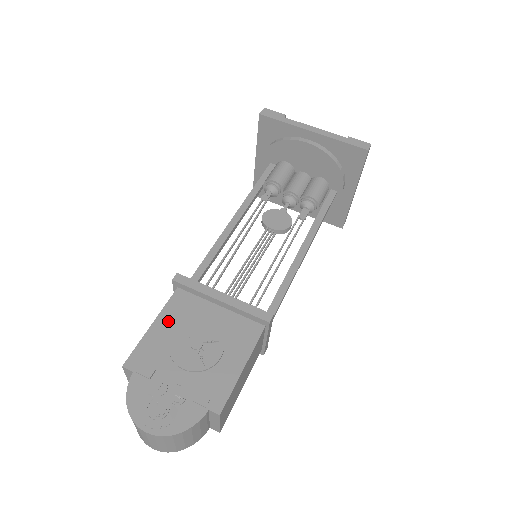
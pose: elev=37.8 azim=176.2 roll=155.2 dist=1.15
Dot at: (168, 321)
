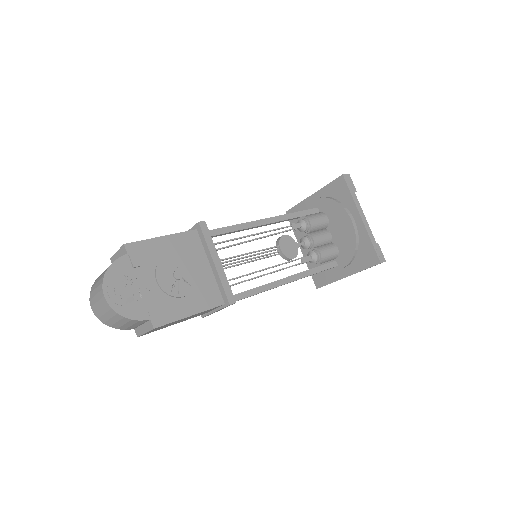
Dot at: (173, 244)
